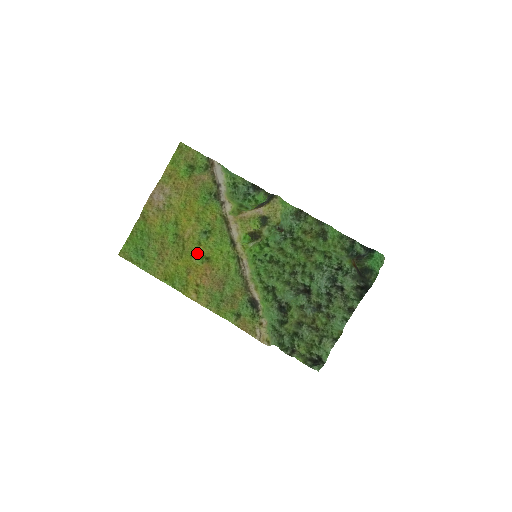
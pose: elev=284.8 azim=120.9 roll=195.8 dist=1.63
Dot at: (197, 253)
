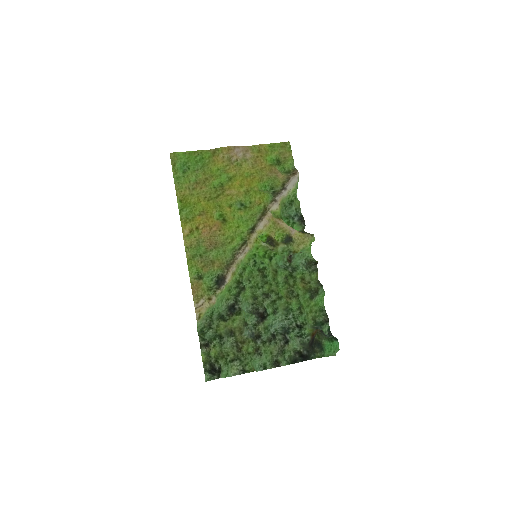
Dot at: (222, 209)
